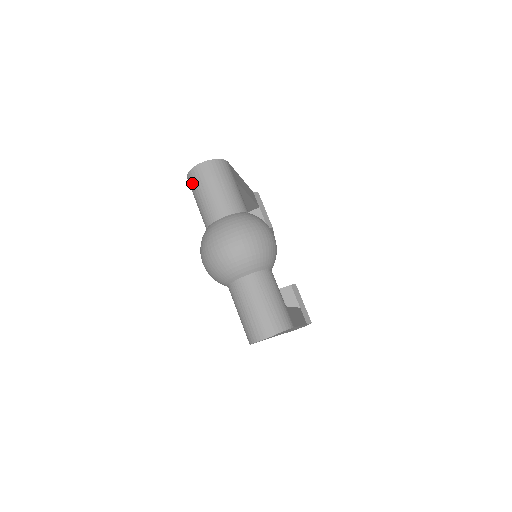
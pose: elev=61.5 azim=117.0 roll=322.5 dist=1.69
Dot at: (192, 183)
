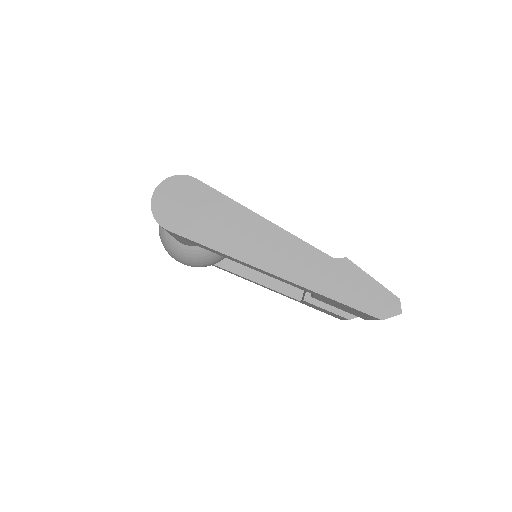
Dot at: occluded
